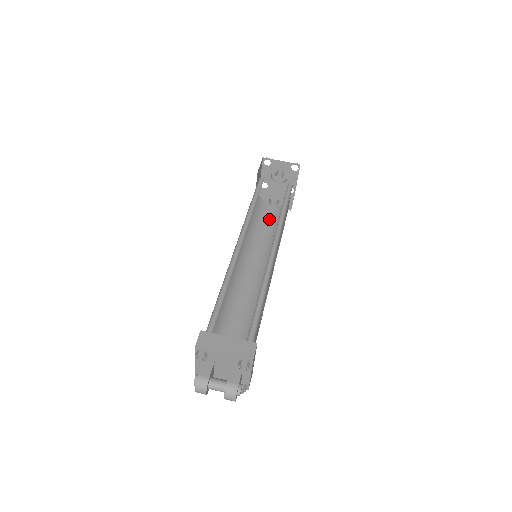
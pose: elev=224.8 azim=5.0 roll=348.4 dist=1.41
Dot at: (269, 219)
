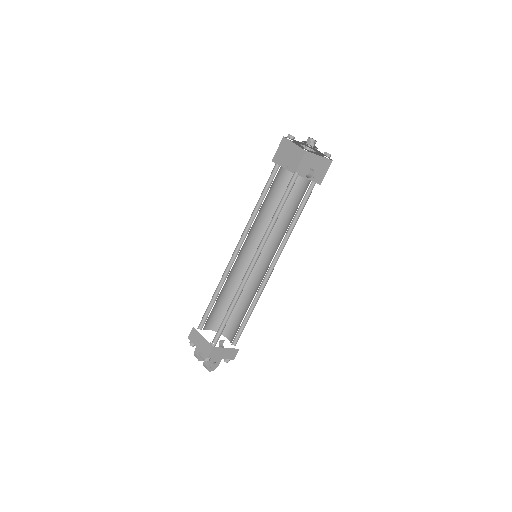
Dot at: (296, 199)
